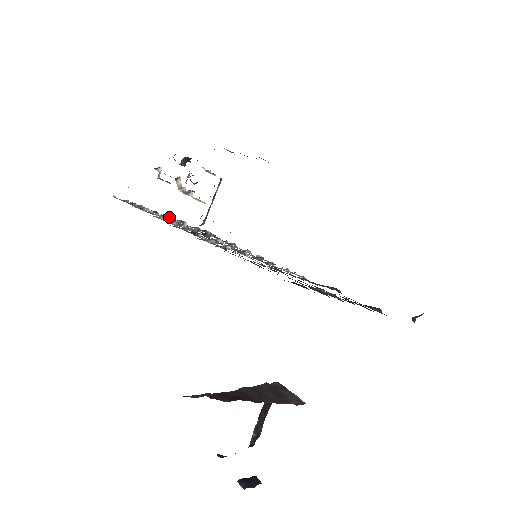
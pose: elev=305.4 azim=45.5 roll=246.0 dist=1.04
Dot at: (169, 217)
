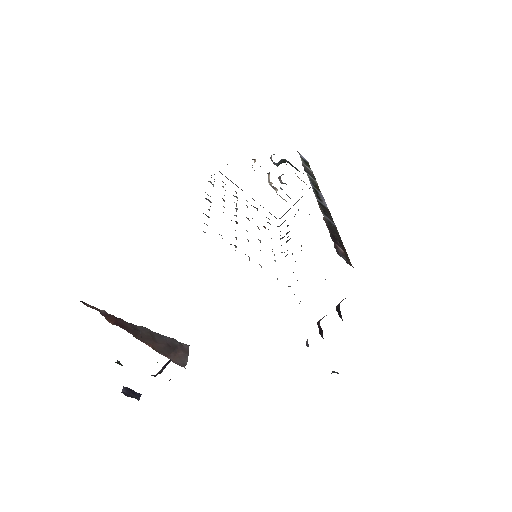
Dot at: occluded
